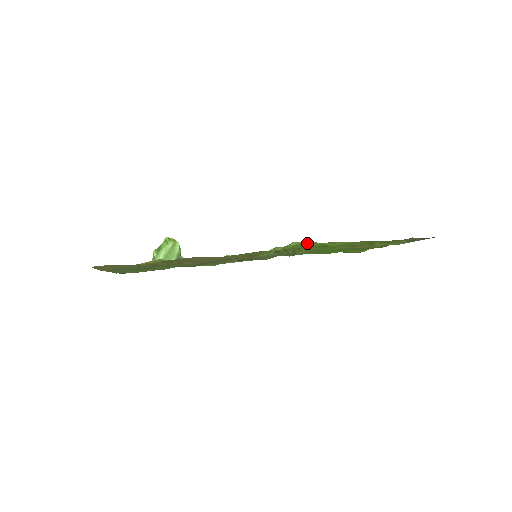
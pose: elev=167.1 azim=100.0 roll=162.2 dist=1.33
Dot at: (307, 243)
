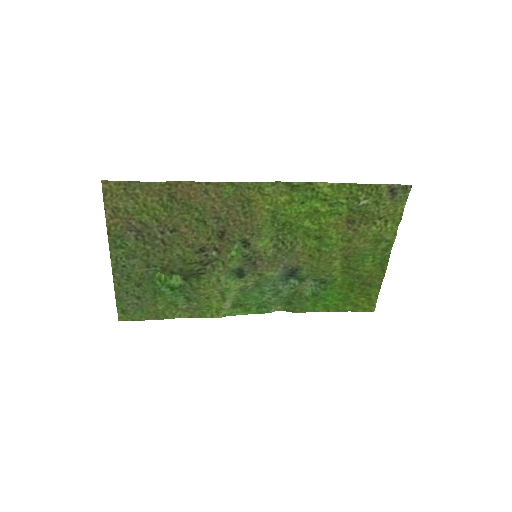
Dot at: (295, 188)
